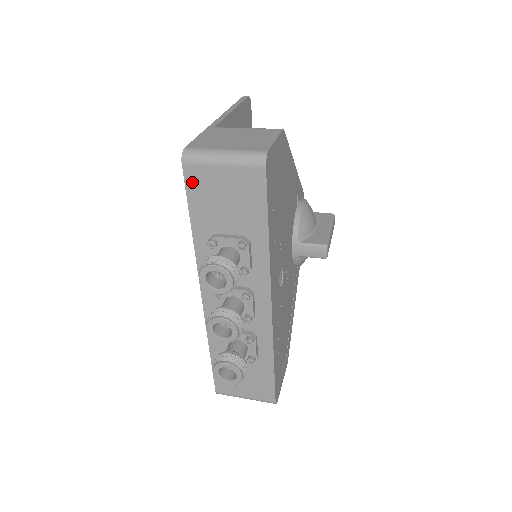
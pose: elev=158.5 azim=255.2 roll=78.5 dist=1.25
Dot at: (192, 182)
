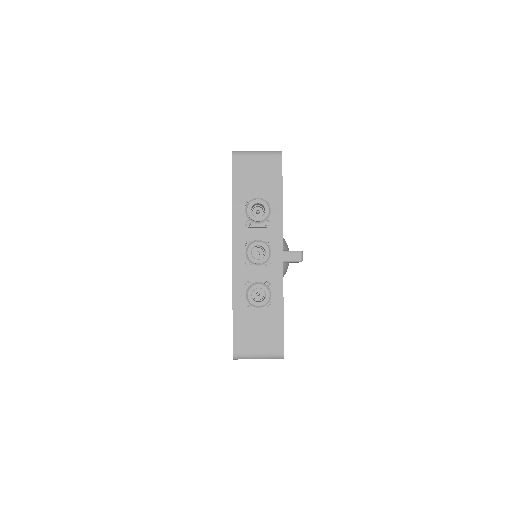
Dot at: (237, 167)
